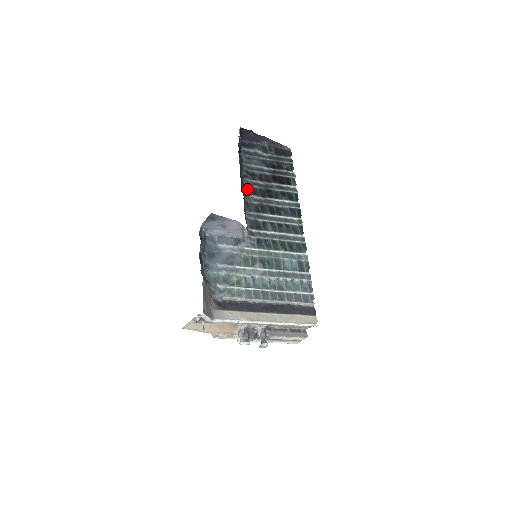
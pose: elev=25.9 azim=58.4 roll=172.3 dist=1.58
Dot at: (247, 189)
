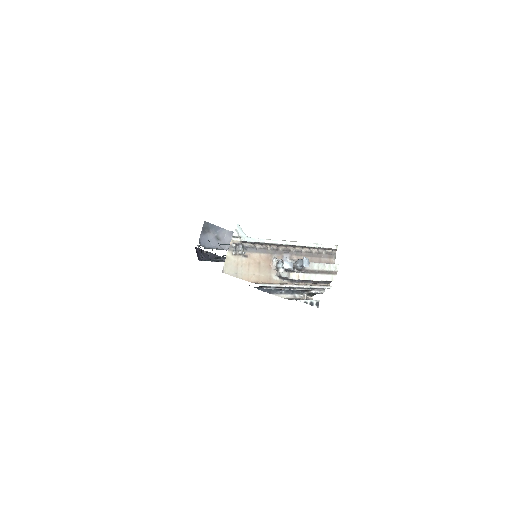
Dot at: occluded
